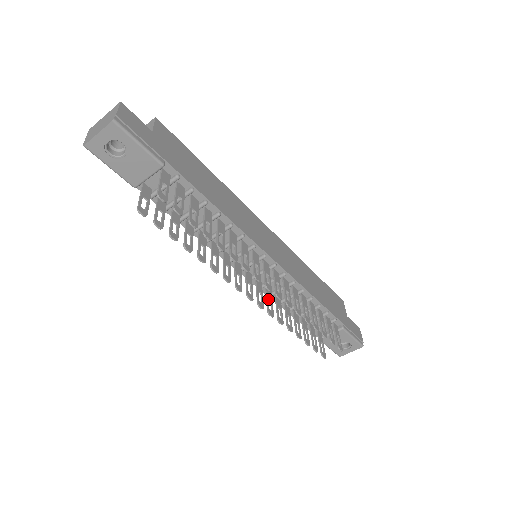
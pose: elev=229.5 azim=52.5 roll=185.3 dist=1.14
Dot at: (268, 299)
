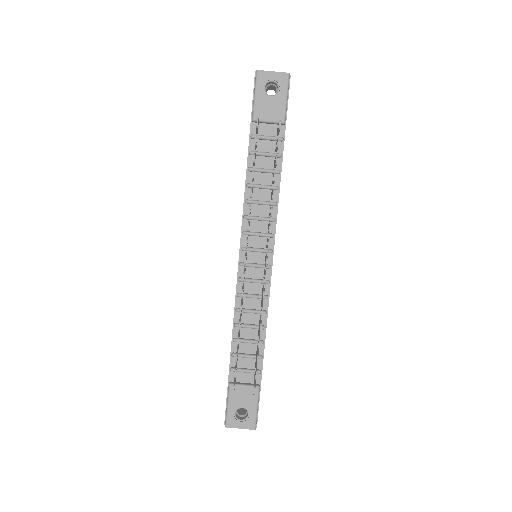
Dot at: occluded
